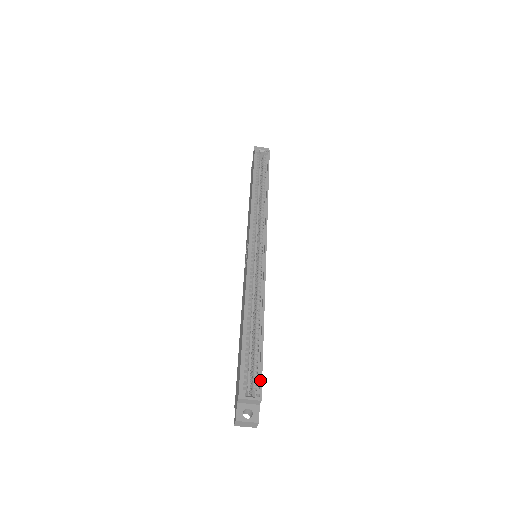
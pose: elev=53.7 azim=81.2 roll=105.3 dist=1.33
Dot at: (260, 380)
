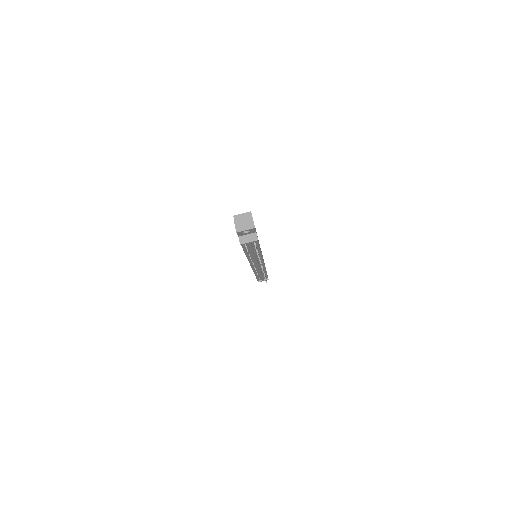
Dot at: occluded
